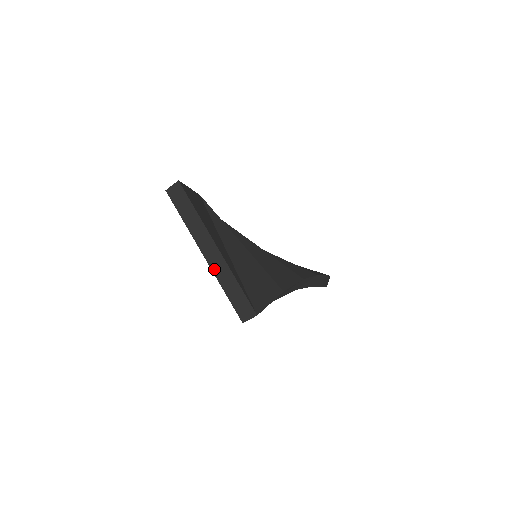
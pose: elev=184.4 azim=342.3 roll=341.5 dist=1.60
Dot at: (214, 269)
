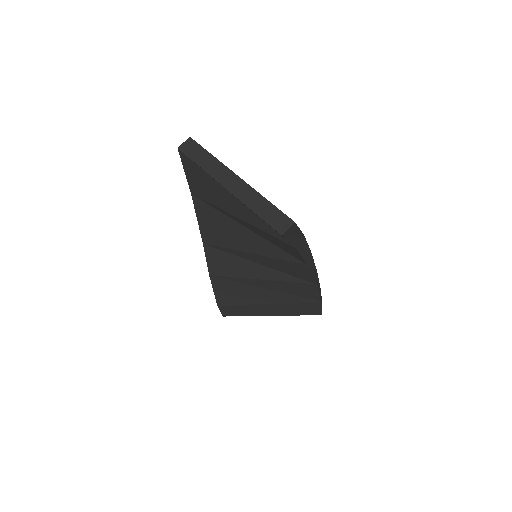
Dot at: (240, 197)
